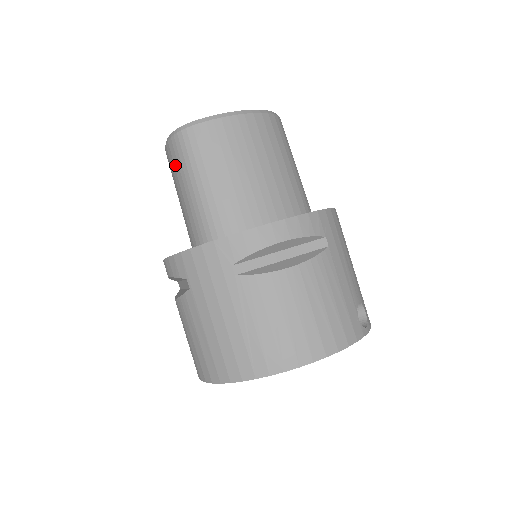
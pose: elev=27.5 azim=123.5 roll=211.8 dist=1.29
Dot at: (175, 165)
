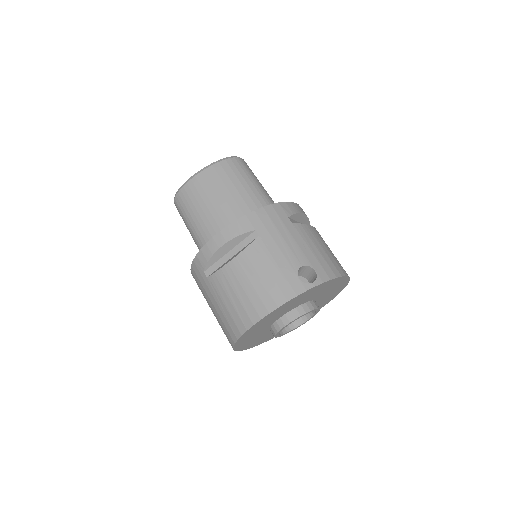
Dot at: occluded
